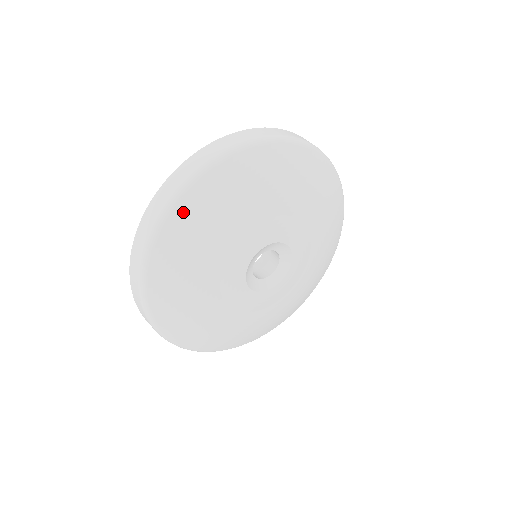
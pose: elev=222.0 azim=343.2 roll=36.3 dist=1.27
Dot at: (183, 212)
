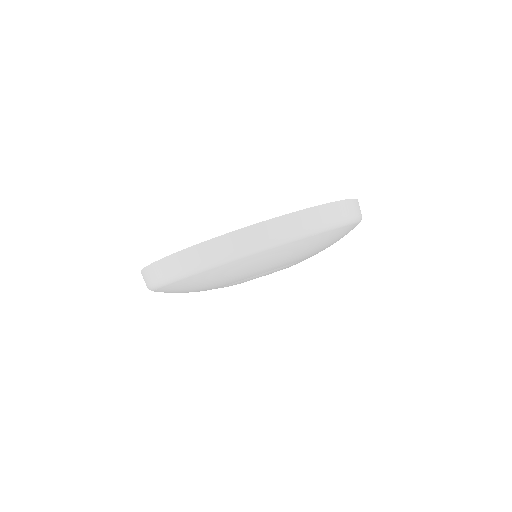
Dot at: (303, 243)
